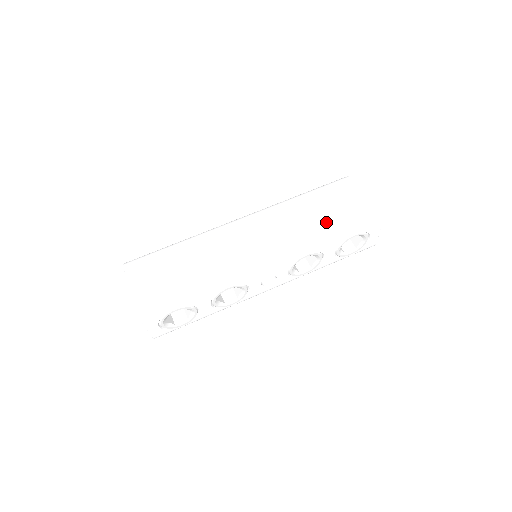
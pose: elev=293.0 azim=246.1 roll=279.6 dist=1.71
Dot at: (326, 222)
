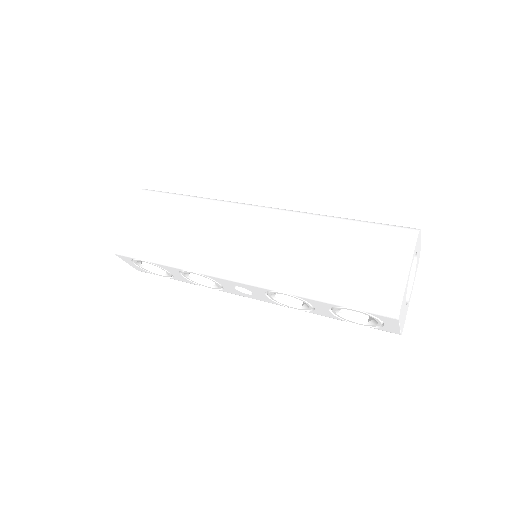
Dot at: (331, 271)
